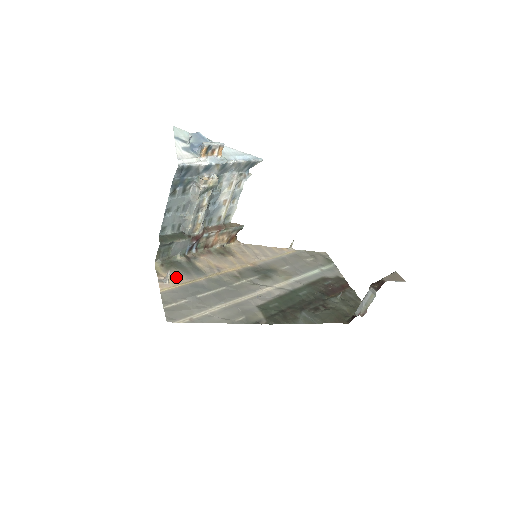
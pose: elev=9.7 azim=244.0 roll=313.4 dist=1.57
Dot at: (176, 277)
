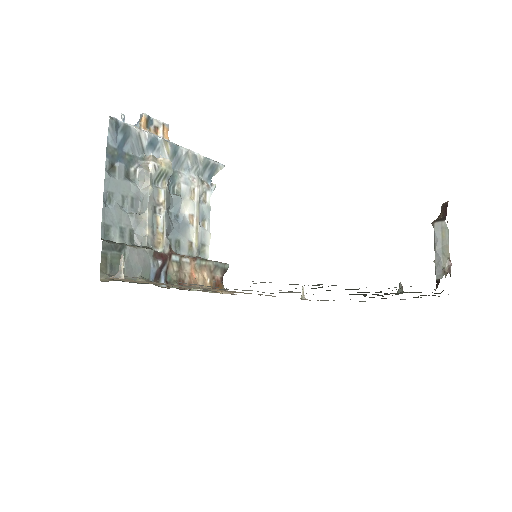
Dot at: occluded
